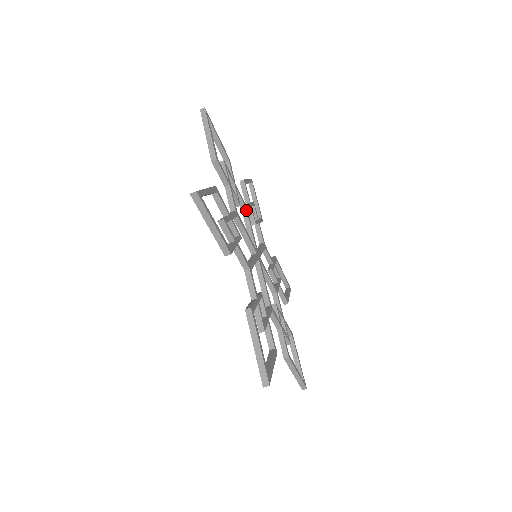
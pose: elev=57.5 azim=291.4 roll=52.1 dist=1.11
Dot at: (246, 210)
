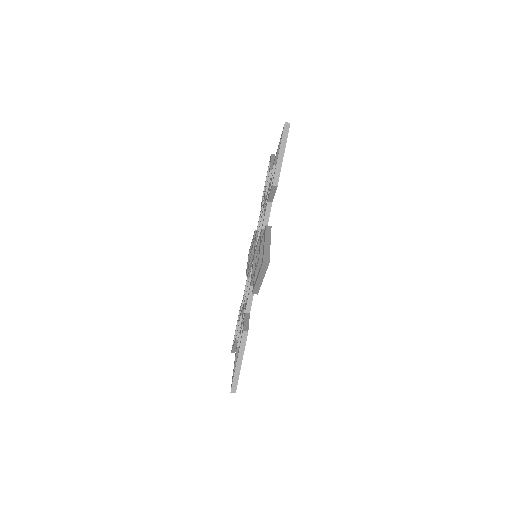
Dot at: occluded
